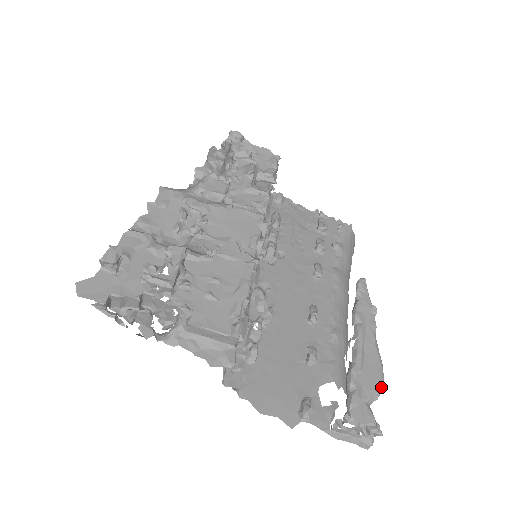
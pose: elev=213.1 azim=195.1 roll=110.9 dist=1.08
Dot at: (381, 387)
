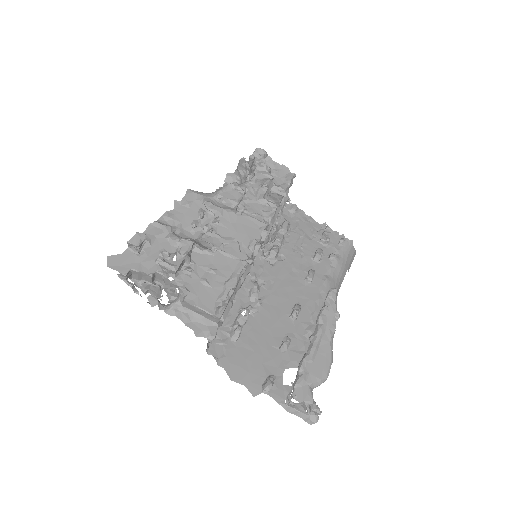
Dot at: (325, 376)
